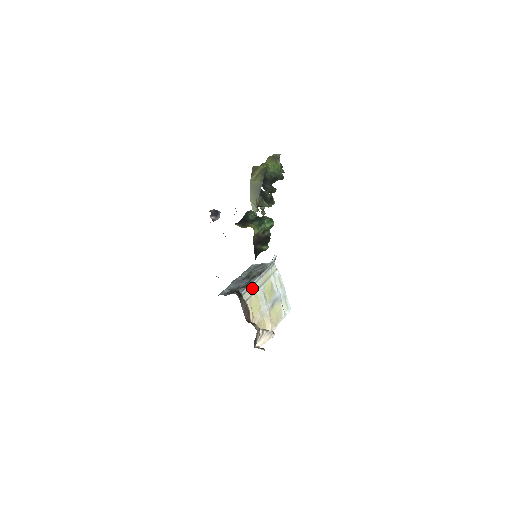
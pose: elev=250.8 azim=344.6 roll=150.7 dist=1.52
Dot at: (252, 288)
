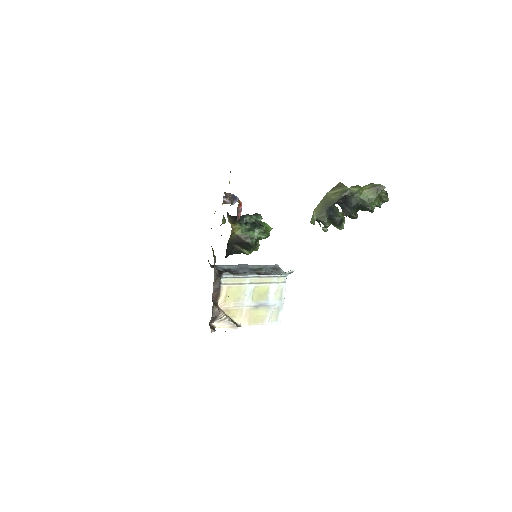
Dot at: (239, 279)
